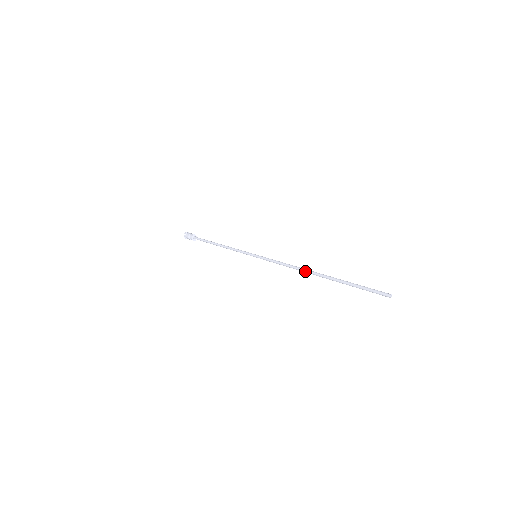
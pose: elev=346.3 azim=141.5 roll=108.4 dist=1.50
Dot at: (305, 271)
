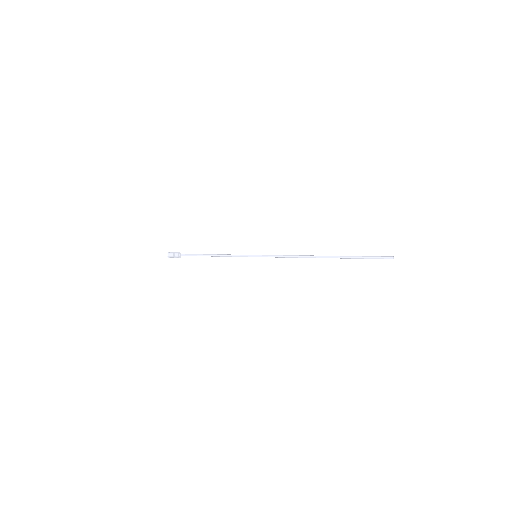
Dot at: (311, 257)
